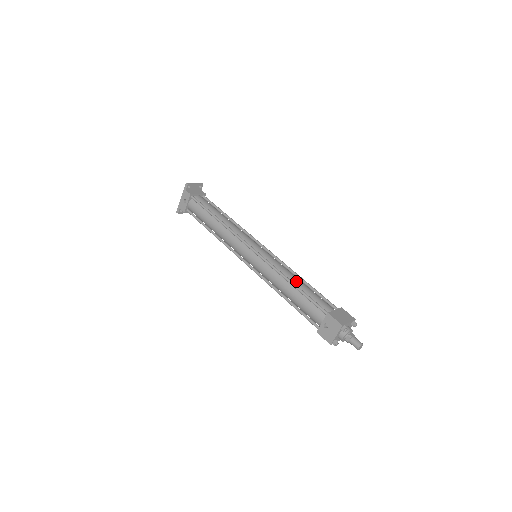
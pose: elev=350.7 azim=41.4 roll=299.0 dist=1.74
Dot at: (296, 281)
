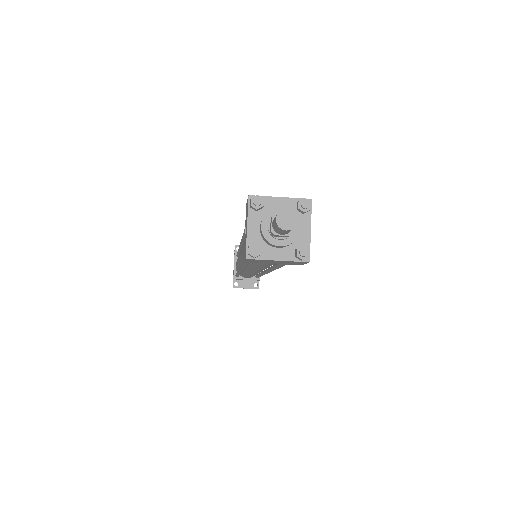
Dot at: occluded
